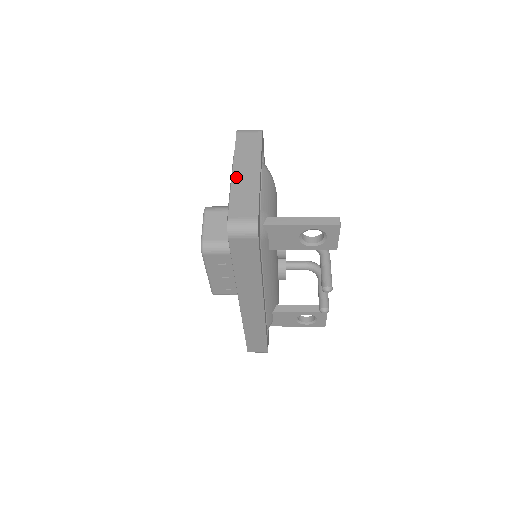
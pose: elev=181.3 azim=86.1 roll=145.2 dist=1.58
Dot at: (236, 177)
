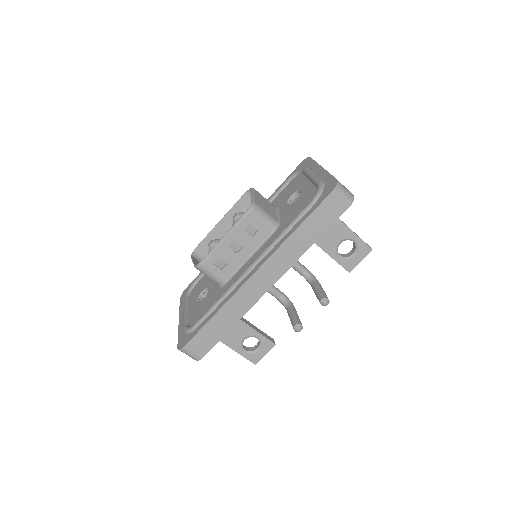
Dot at: occluded
